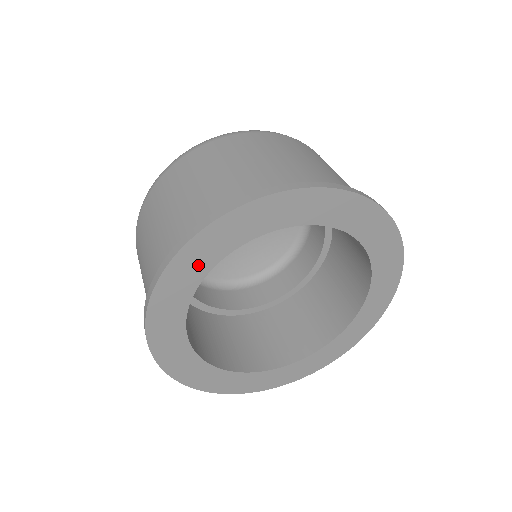
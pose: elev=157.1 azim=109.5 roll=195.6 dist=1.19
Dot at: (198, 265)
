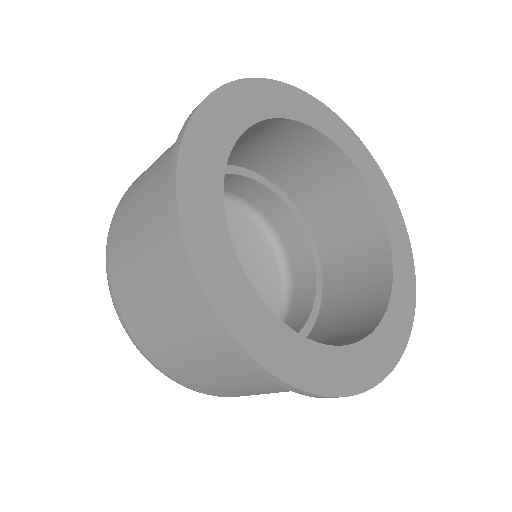
Dot at: (215, 141)
